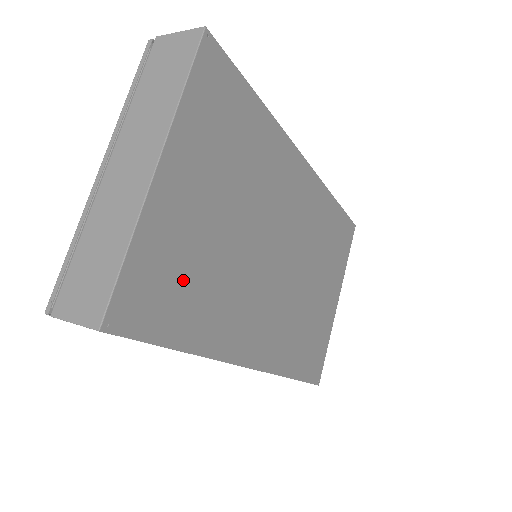
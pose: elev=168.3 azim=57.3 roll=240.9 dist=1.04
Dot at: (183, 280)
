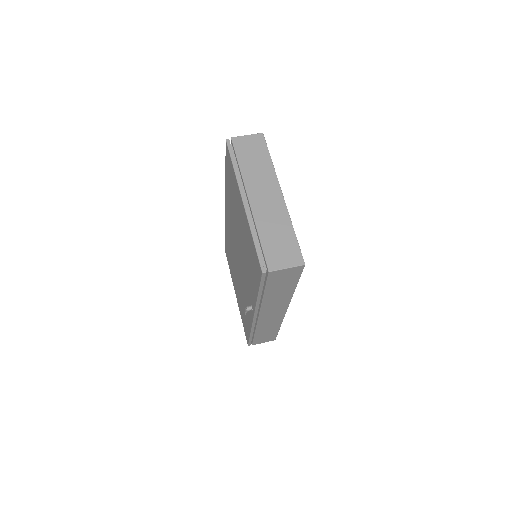
Dot at: occluded
